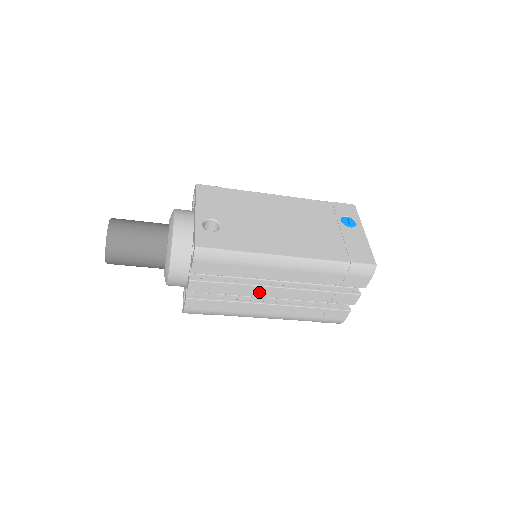
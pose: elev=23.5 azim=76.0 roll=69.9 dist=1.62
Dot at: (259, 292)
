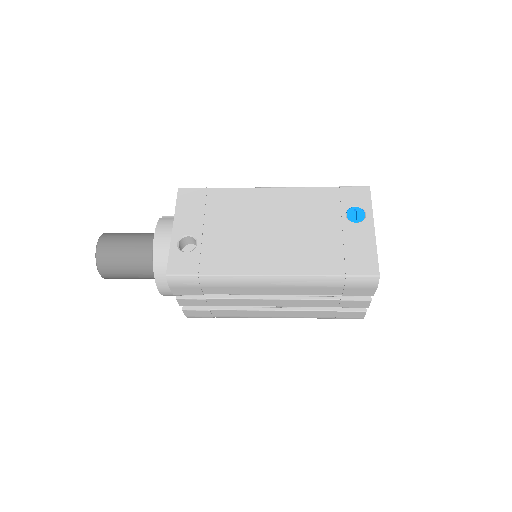
Dot at: (253, 303)
